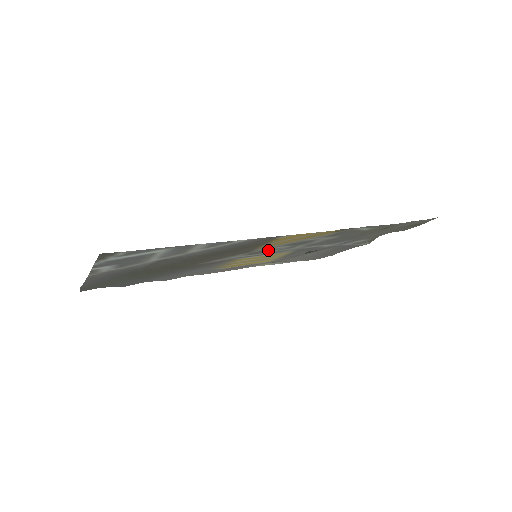
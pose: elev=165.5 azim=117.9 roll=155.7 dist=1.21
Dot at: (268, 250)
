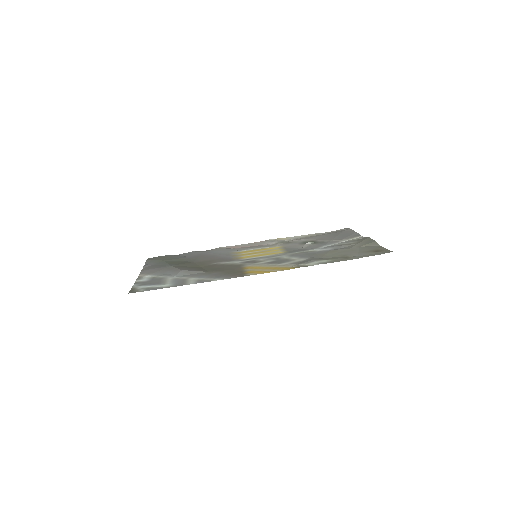
Dot at: (258, 261)
